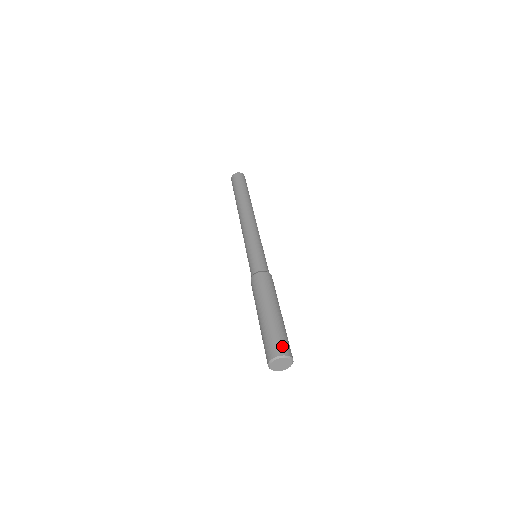
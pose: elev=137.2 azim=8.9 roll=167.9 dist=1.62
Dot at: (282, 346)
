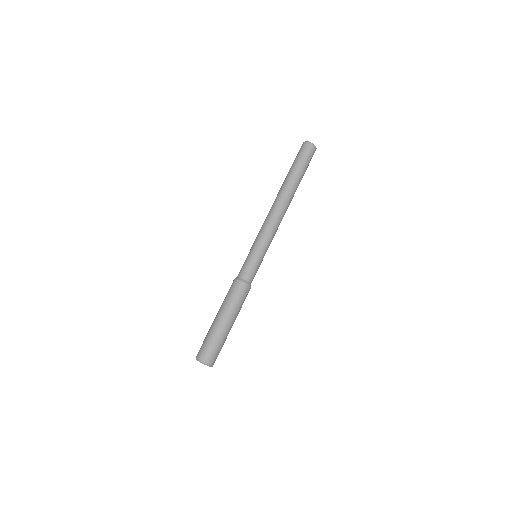
Dot at: (213, 358)
